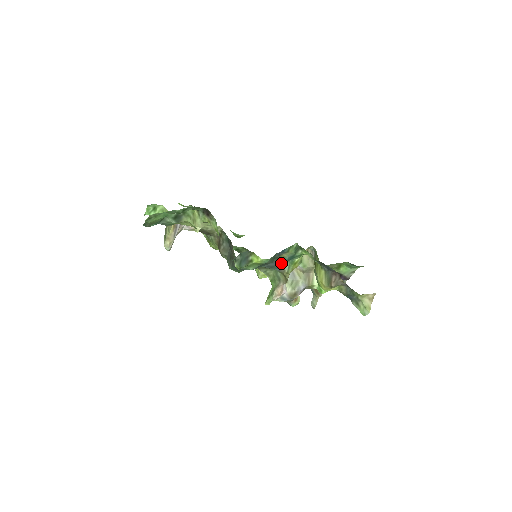
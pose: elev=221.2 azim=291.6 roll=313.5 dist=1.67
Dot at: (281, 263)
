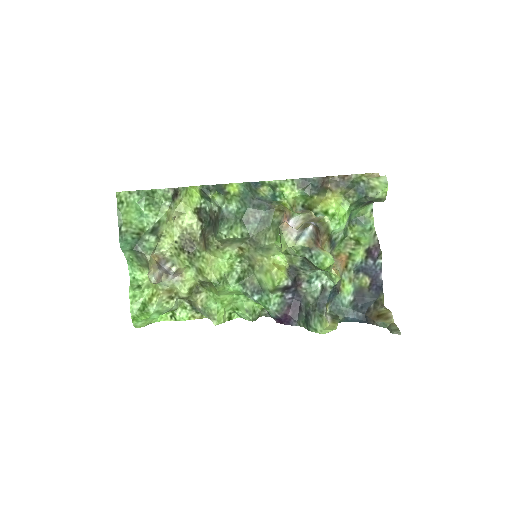
Dot at: (266, 201)
